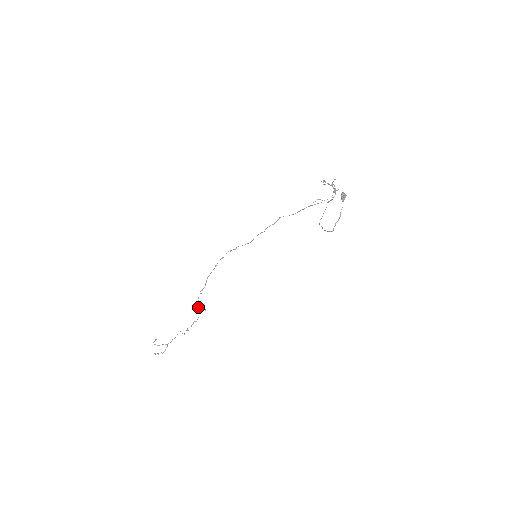
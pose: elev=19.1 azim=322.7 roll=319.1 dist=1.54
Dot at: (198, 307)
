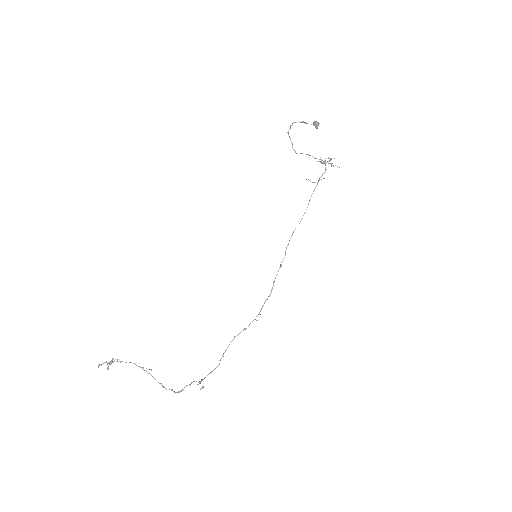
Dot at: occluded
